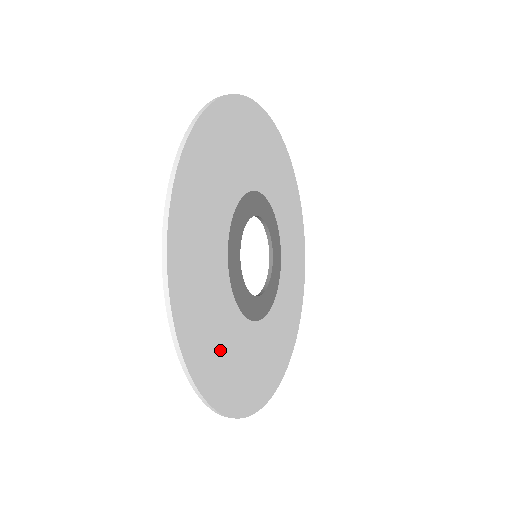
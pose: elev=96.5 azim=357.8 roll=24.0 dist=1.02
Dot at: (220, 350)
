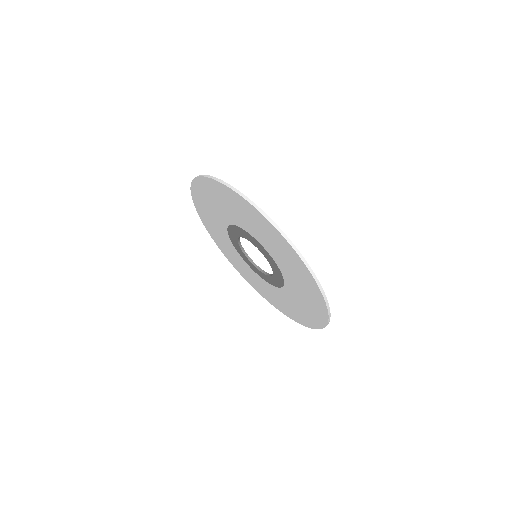
Dot at: occluded
